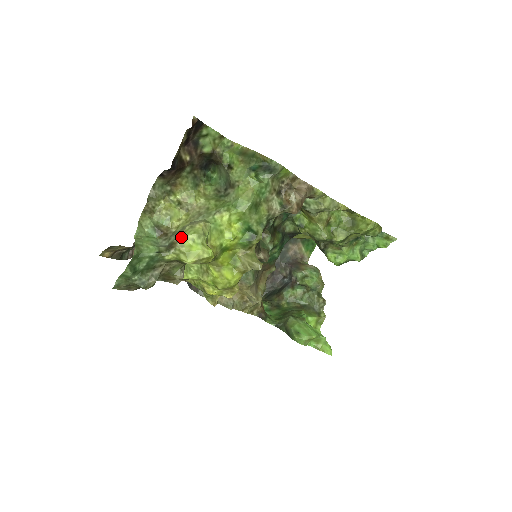
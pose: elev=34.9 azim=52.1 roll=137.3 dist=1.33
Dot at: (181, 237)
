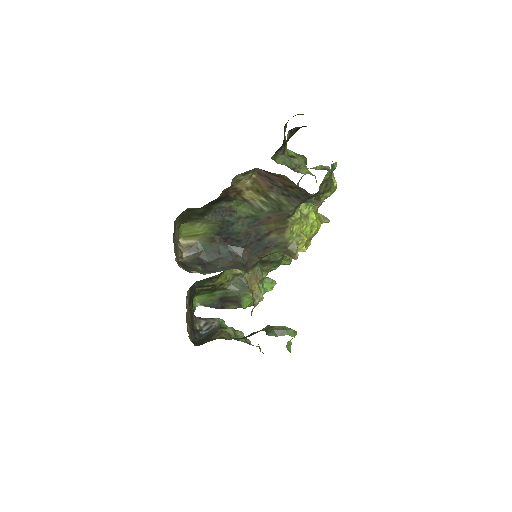
Dot at: (328, 166)
